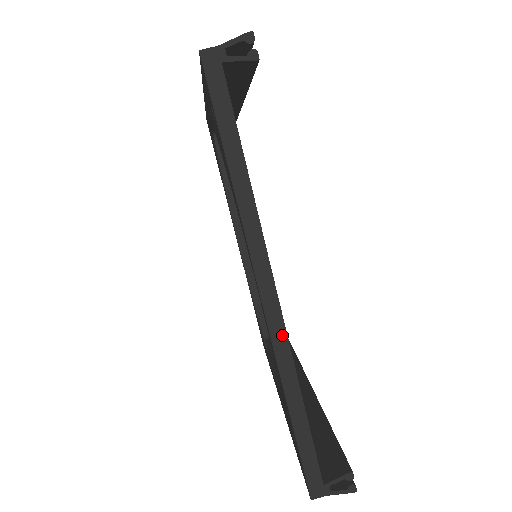
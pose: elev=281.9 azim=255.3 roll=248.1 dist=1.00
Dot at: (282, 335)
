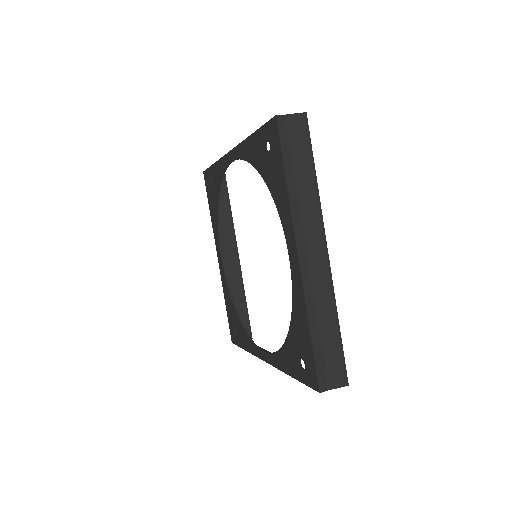
Dot at: occluded
